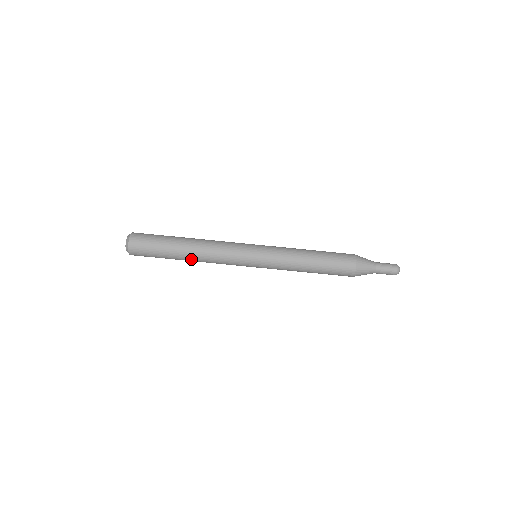
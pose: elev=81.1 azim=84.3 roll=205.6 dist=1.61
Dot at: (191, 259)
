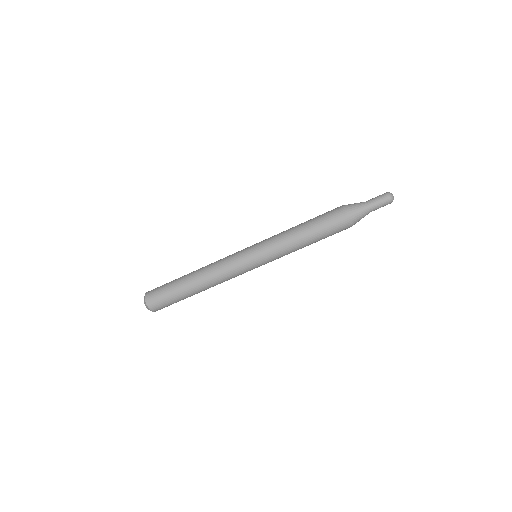
Dot at: (204, 290)
